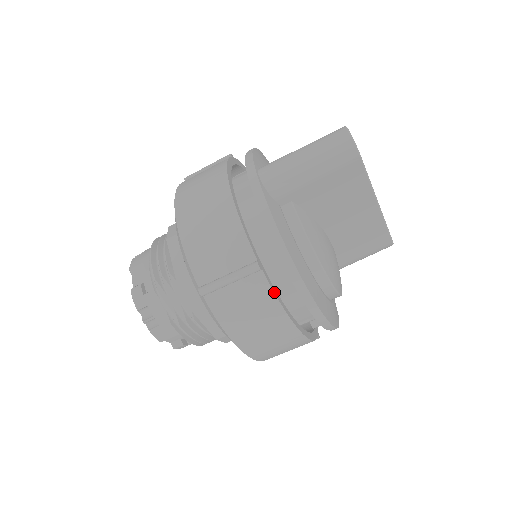
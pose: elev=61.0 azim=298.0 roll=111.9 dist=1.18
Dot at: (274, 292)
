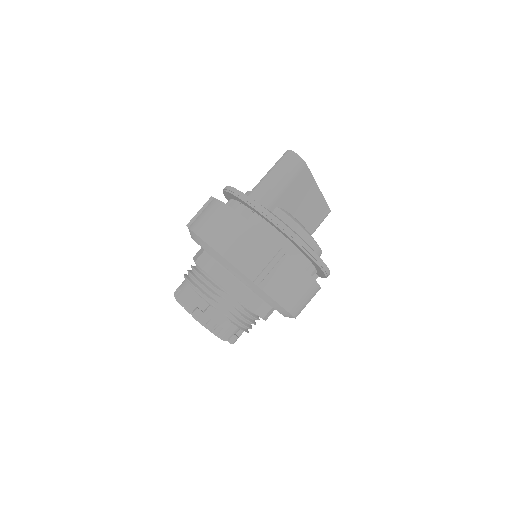
Dot at: (298, 263)
